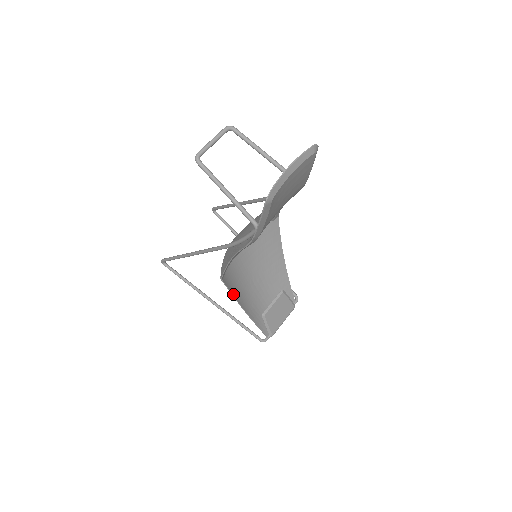
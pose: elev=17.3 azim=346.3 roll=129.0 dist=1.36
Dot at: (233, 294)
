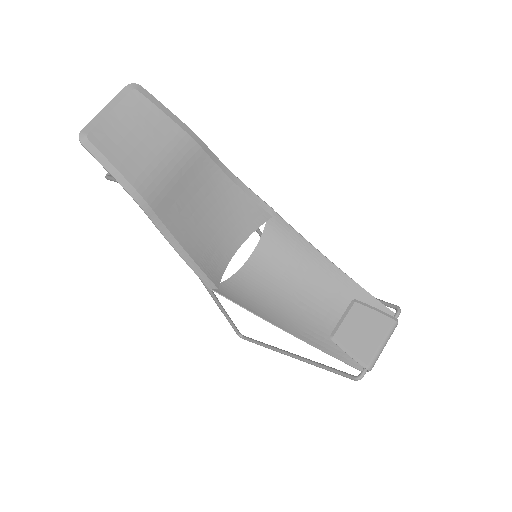
Dot at: (249, 309)
